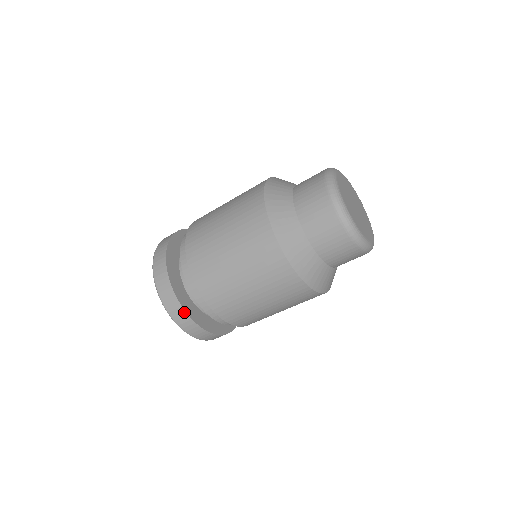
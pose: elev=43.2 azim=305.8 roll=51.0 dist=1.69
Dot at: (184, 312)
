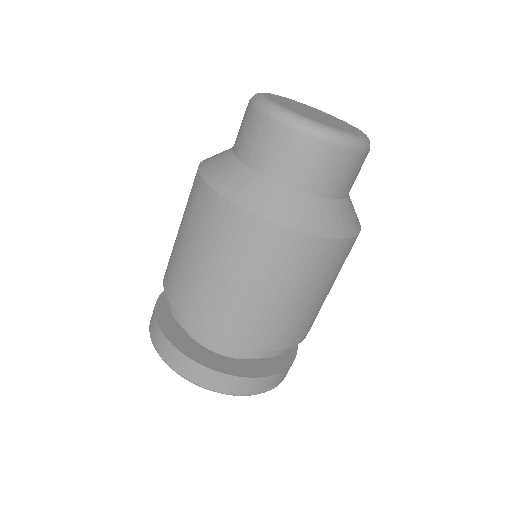
Dot at: (265, 378)
